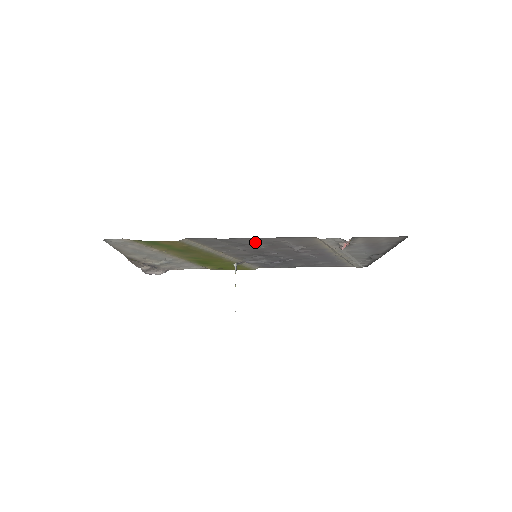
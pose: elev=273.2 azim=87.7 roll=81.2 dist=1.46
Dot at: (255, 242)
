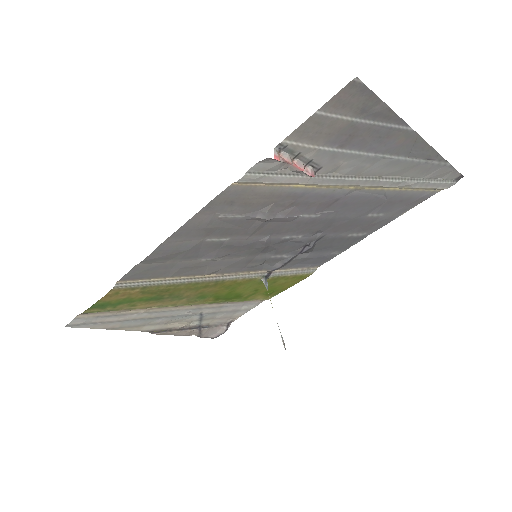
Dot at: (195, 240)
